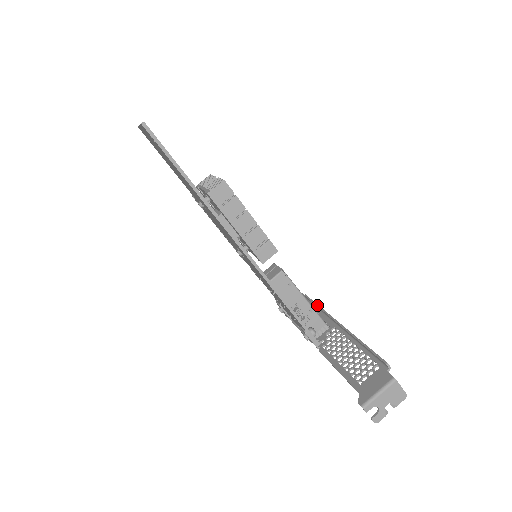
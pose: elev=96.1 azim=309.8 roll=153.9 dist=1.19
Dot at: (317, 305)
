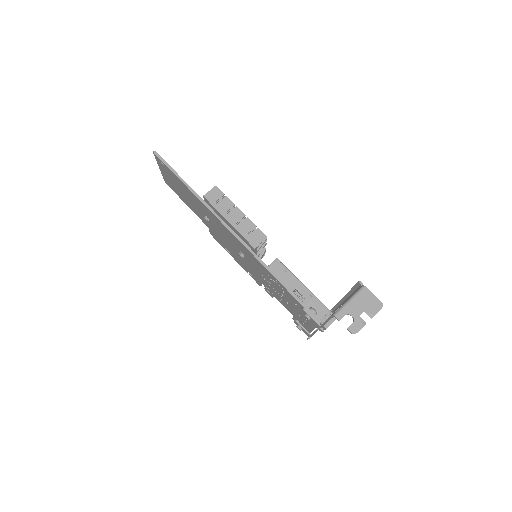
Dot at: occluded
